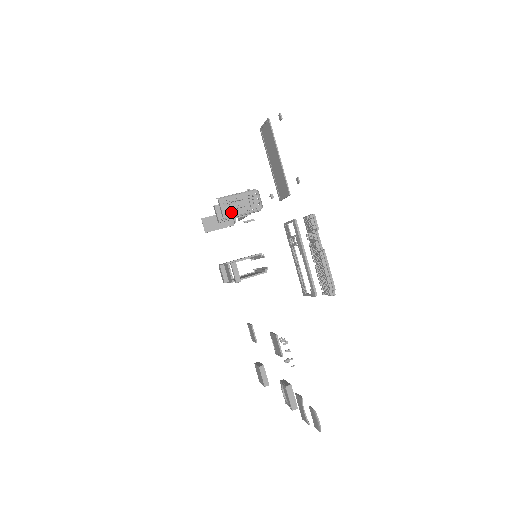
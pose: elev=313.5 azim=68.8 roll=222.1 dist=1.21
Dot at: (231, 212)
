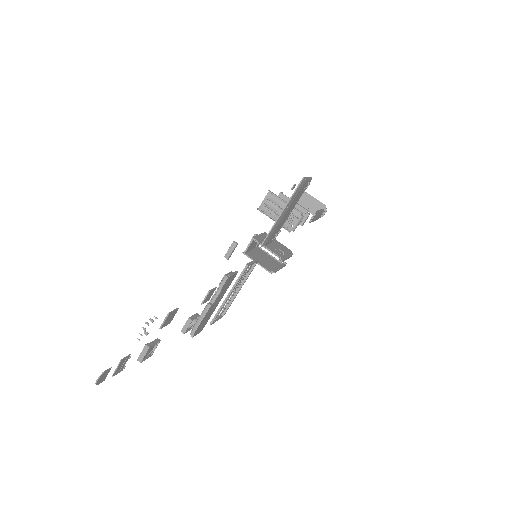
Dot at: (268, 210)
